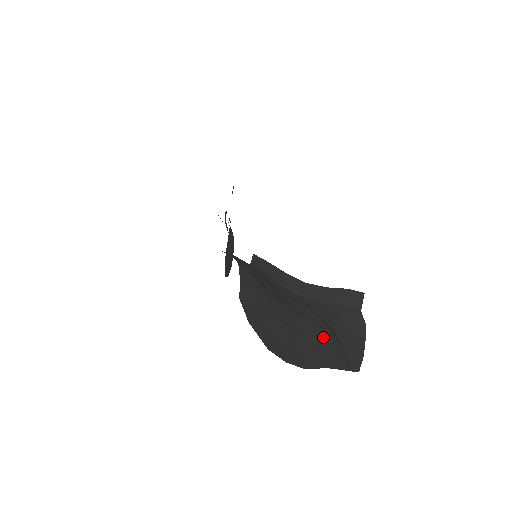
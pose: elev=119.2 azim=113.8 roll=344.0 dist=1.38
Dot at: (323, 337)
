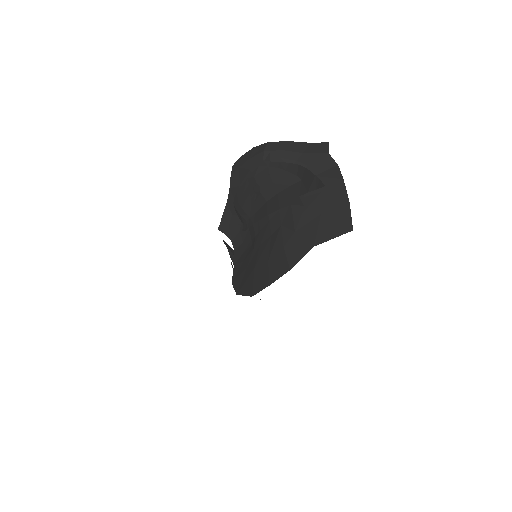
Dot at: (295, 190)
